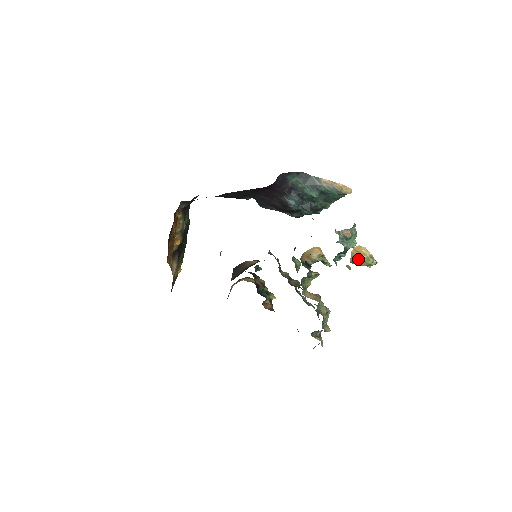
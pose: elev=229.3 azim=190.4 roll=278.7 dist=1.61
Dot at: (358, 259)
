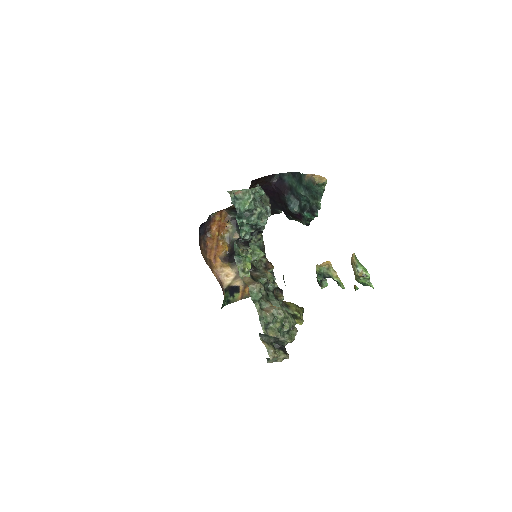
Dot at: (354, 272)
